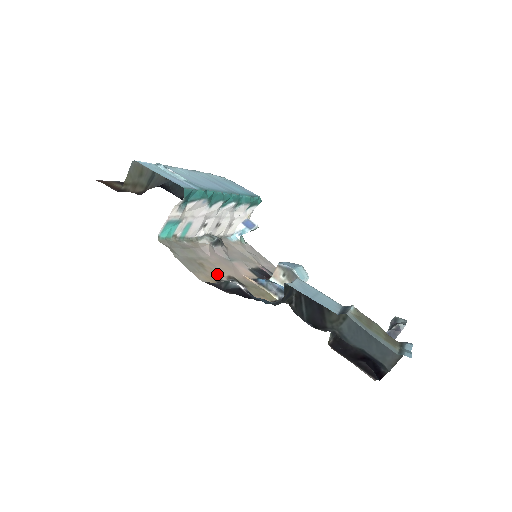
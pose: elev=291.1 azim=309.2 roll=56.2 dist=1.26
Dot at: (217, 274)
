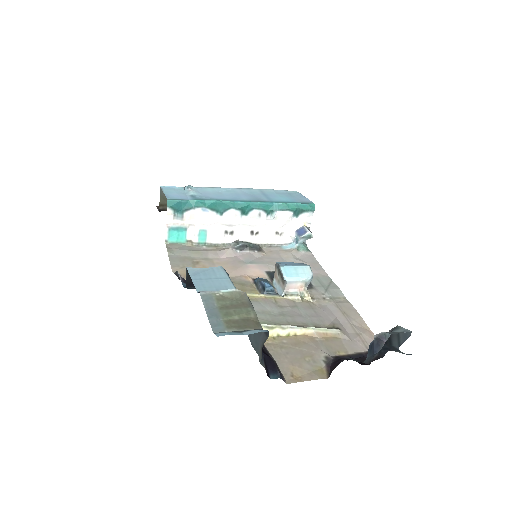
Dot at: occluded
